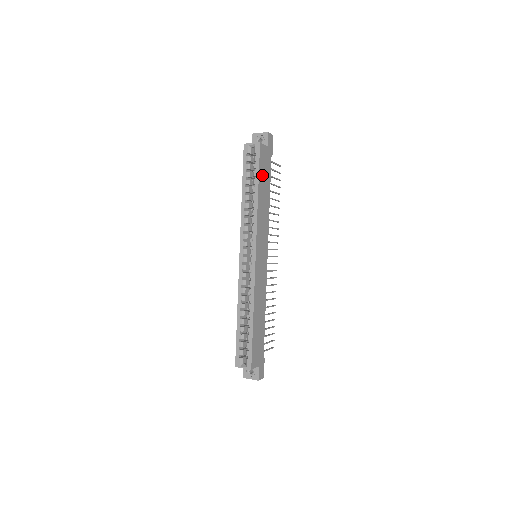
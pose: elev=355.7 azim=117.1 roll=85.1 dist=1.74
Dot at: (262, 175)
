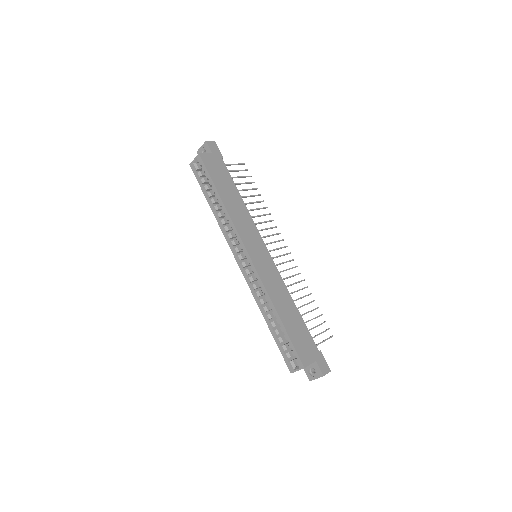
Dot at: (218, 180)
